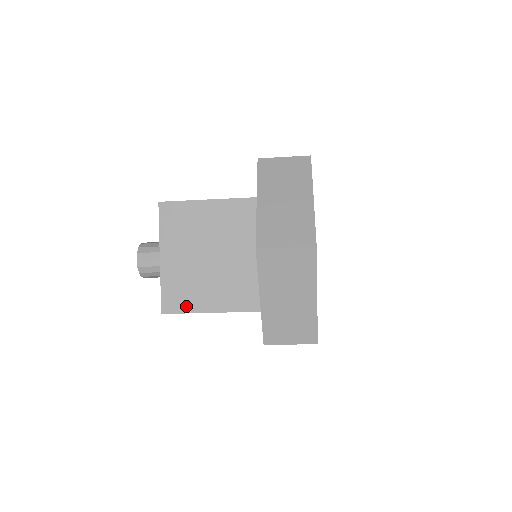
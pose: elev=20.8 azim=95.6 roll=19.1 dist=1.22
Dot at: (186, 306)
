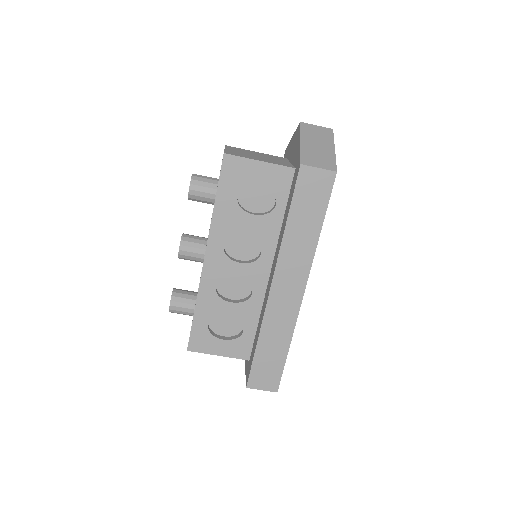
Dot at: (242, 156)
